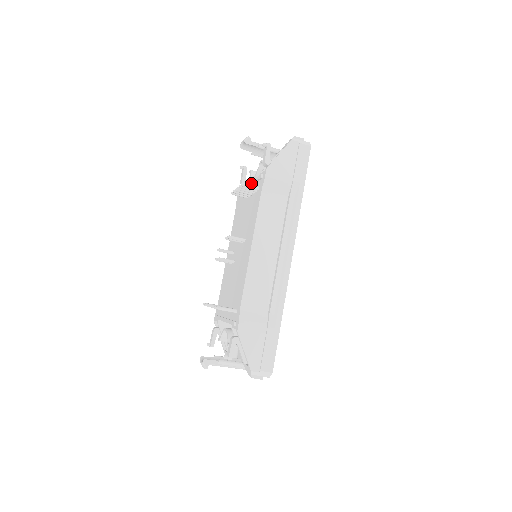
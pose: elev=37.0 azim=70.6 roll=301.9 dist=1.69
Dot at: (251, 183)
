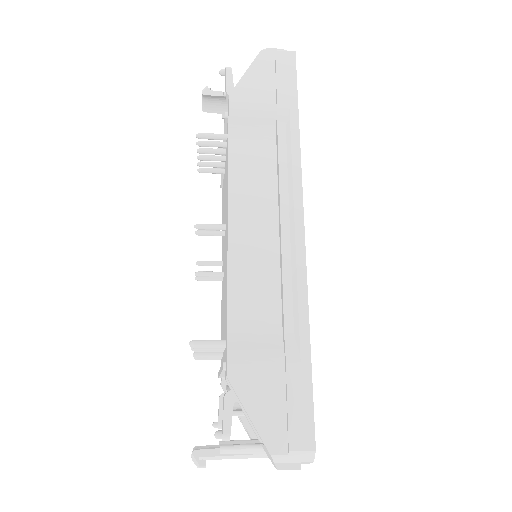
Dot at: occluded
